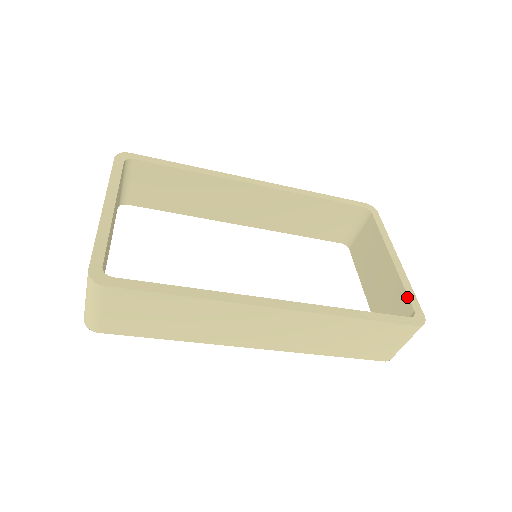
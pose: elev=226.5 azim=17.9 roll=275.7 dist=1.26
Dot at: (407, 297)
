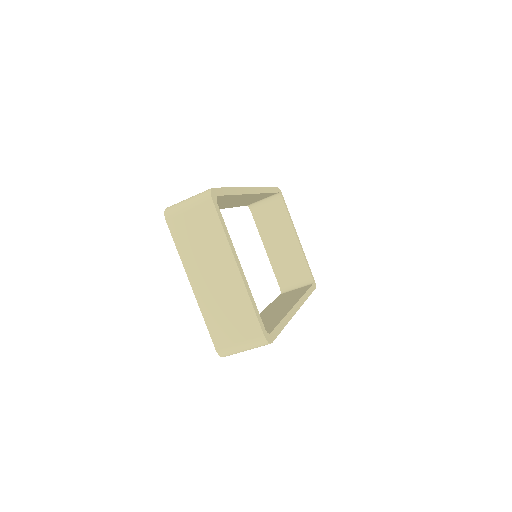
Dot at: (308, 268)
